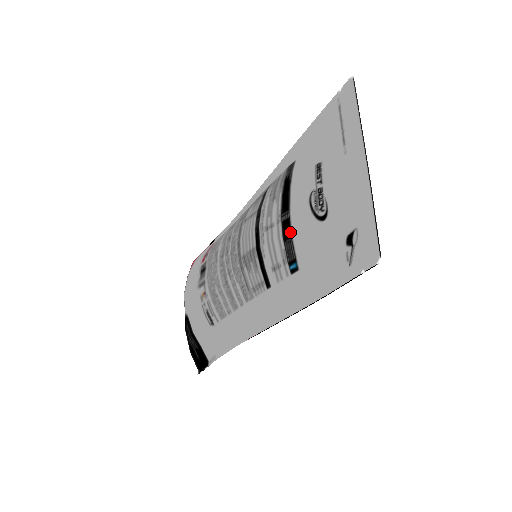
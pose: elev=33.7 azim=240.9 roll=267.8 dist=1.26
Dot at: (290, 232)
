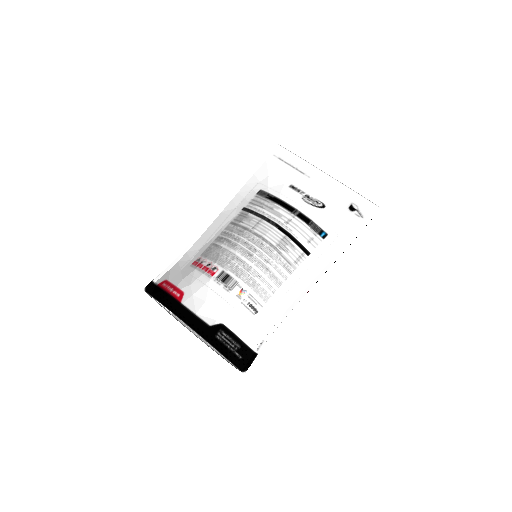
Dot at: (308, 218)
